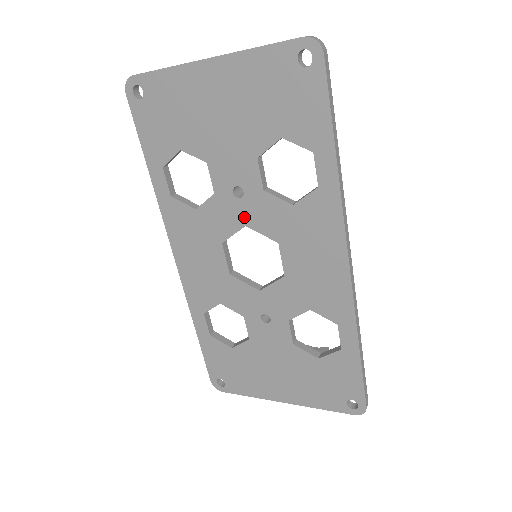
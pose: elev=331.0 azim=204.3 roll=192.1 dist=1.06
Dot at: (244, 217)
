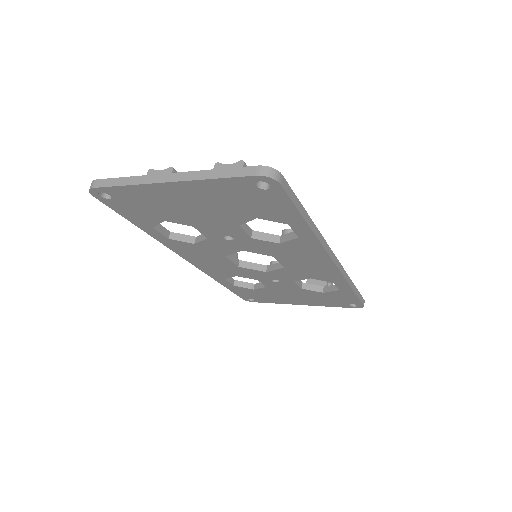
Dot at: (239, 247)
